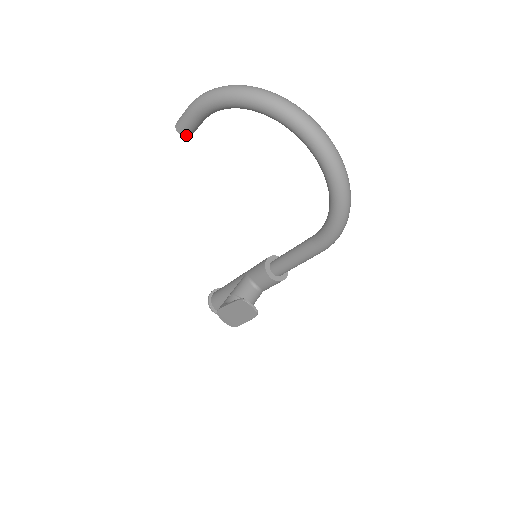
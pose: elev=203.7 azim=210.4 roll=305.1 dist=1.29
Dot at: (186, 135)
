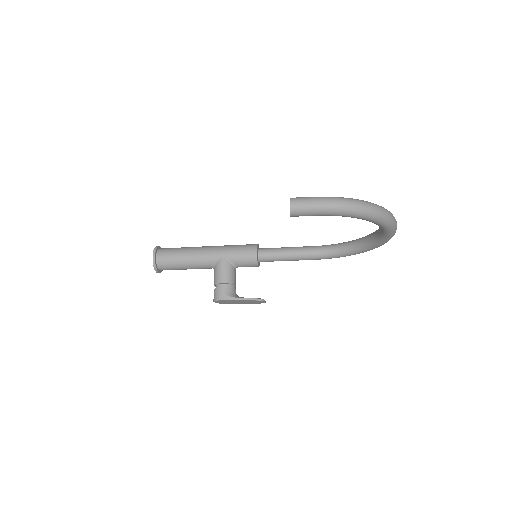
Dot at: (294, 216)
